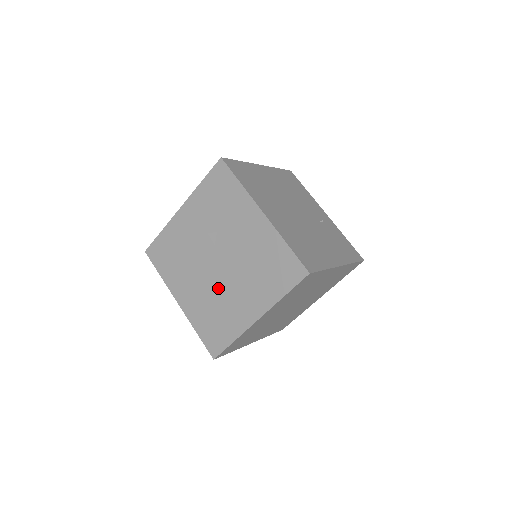
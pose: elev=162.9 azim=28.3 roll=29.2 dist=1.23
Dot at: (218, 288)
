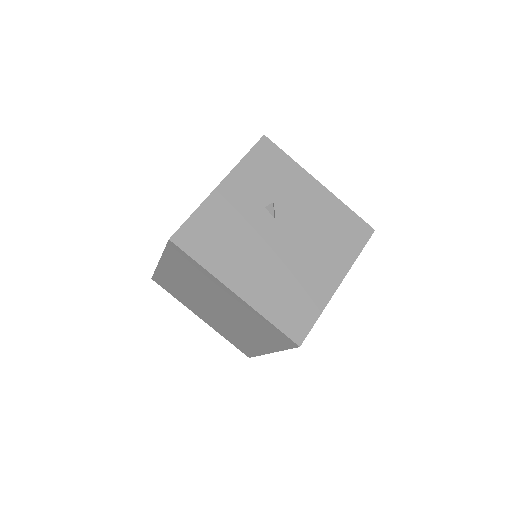
Dot at: (288, 262)
